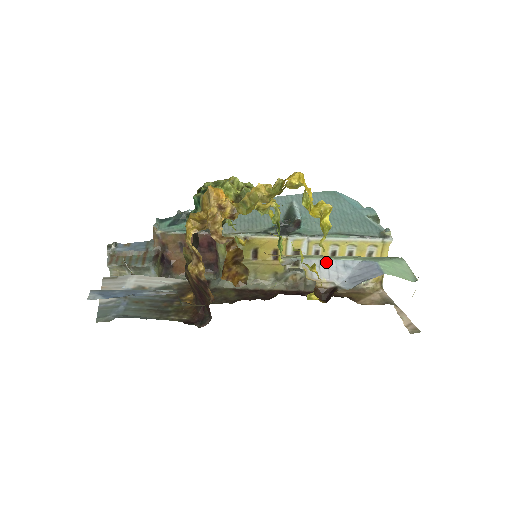
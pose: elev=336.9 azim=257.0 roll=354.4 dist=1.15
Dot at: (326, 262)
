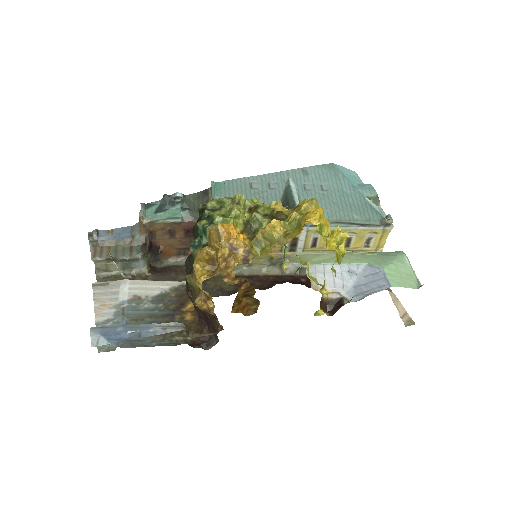
Dot at: occluded
